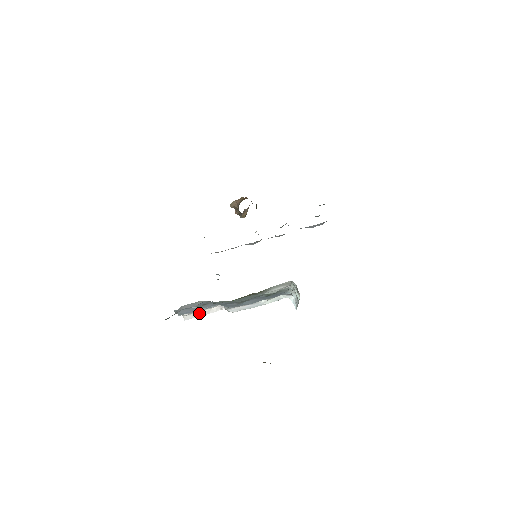
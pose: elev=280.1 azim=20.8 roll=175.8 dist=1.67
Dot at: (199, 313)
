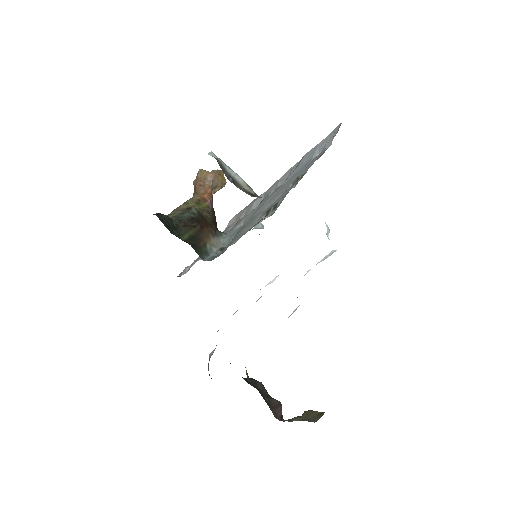
Dot at: occluded
